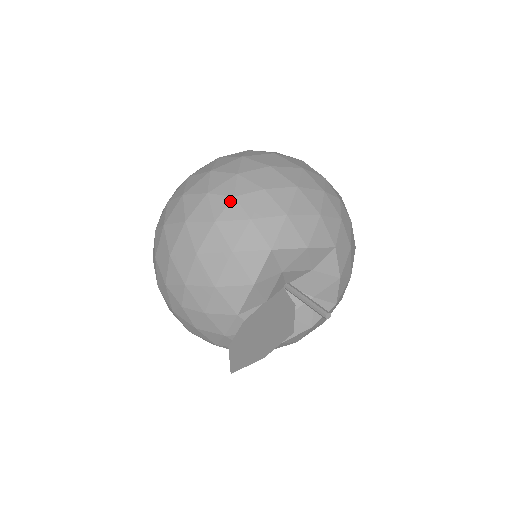
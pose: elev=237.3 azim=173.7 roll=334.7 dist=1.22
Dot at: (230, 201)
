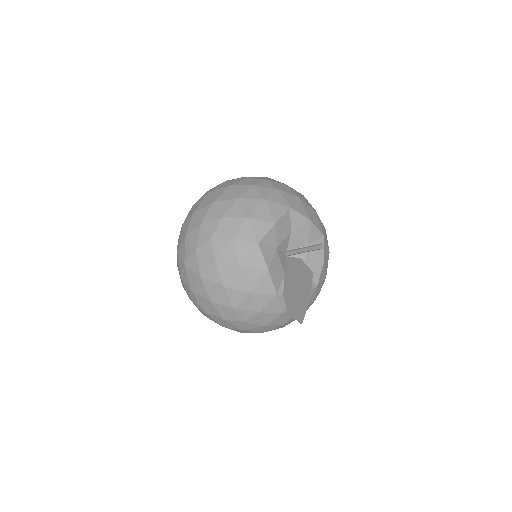
Dot at: (212, 242)
